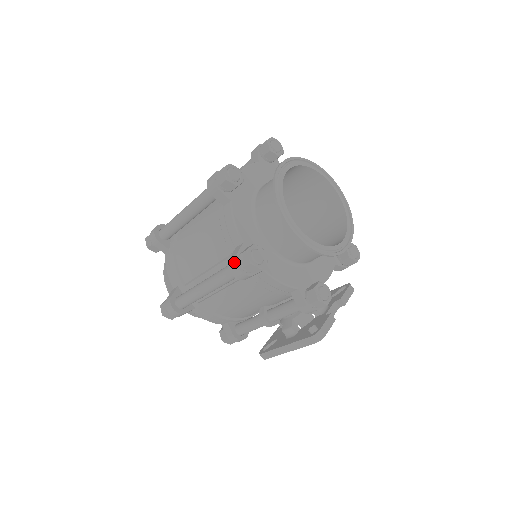
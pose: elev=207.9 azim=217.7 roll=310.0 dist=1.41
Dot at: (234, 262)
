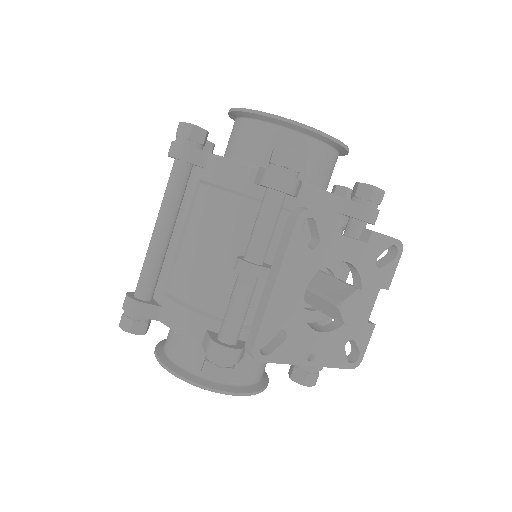
Dot at: occluded
